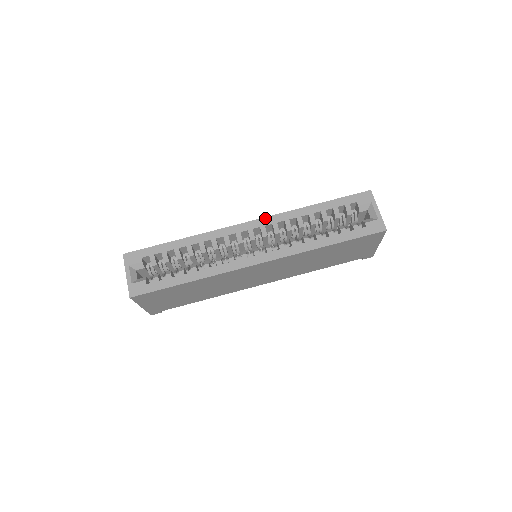
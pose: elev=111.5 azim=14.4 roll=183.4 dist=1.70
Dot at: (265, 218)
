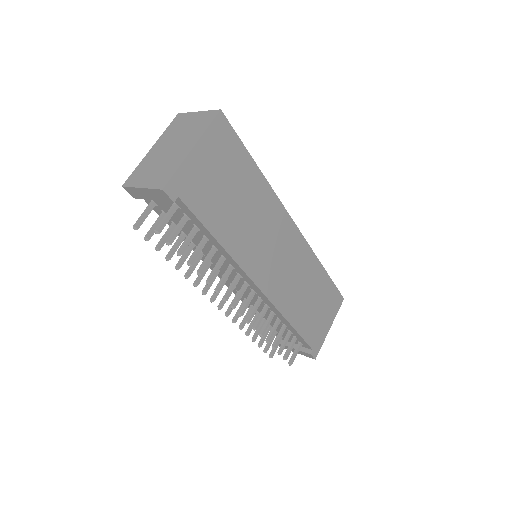
Dot at: occluded
